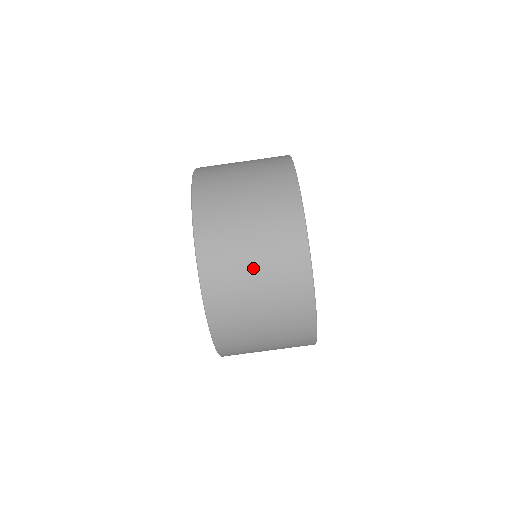
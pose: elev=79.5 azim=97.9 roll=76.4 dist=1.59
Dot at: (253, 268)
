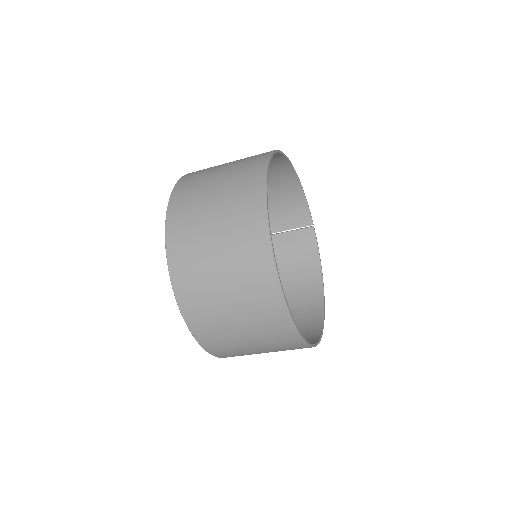
Dot at: (229, 306)
